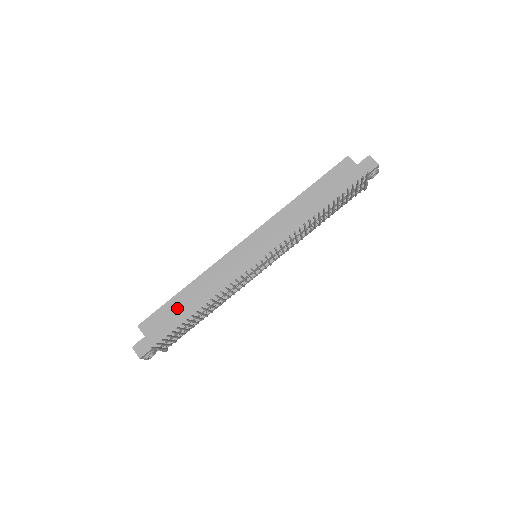
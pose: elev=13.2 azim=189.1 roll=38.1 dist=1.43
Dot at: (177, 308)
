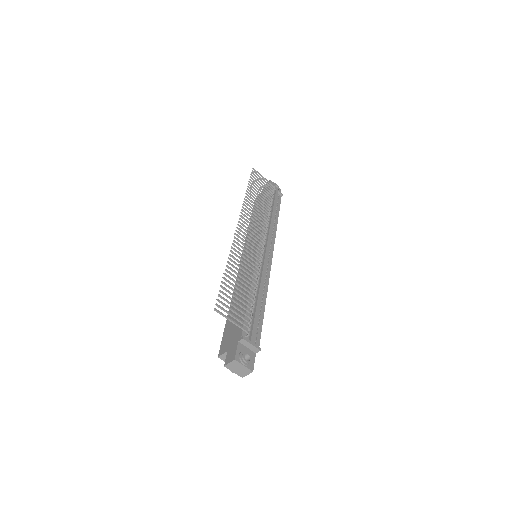
Dot at: occluded
